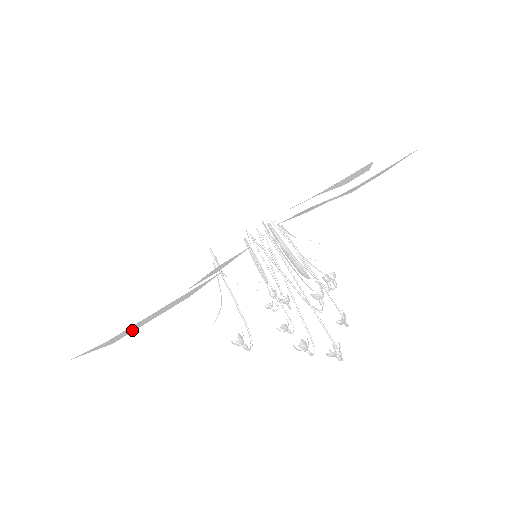
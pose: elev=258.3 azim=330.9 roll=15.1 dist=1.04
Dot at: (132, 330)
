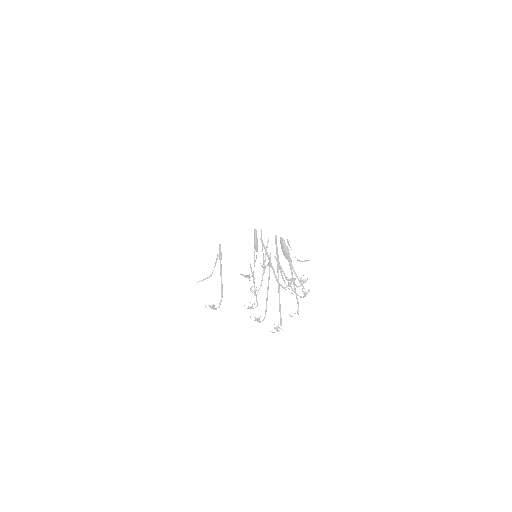
Dot at: occluded
